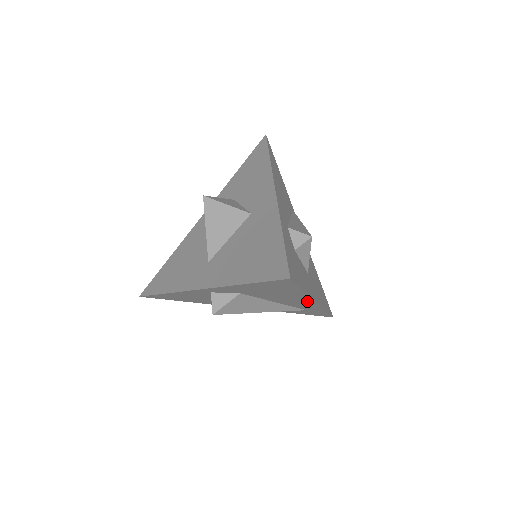
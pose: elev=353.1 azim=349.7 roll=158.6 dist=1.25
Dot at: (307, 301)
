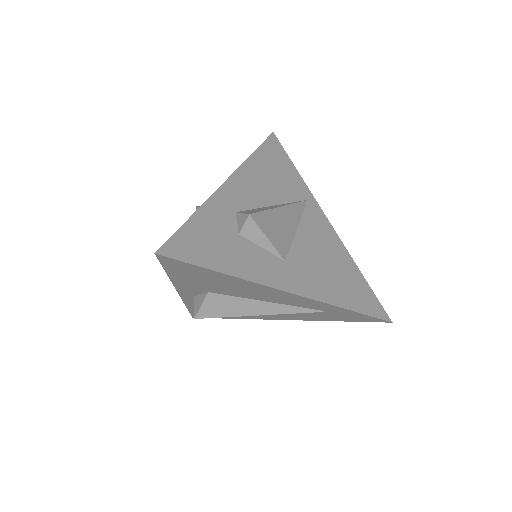
Dot at: (278, 292)
